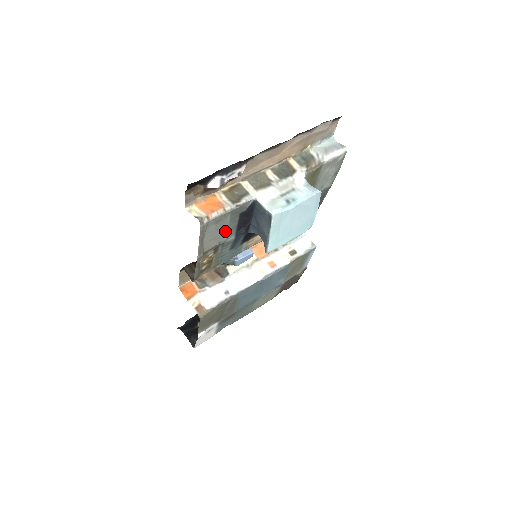
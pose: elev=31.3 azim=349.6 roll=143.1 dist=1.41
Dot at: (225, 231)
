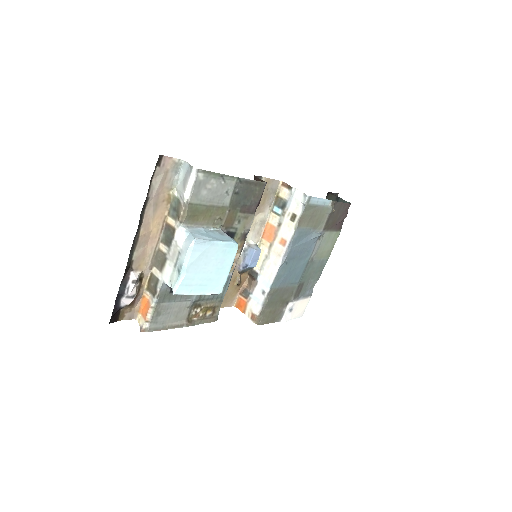
Dot at: (179, 304)
